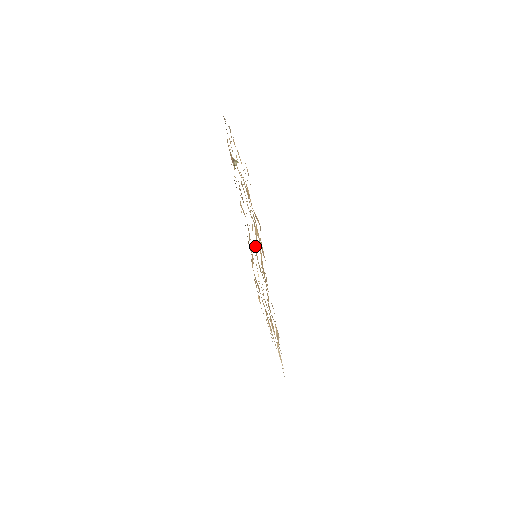
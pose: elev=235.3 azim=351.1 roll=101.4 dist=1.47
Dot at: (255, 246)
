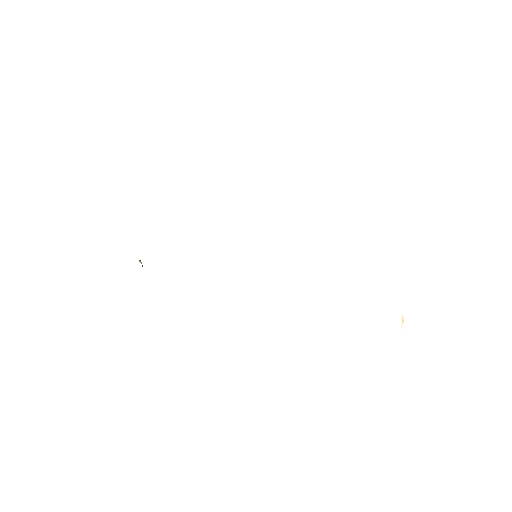
Dot at: occluded
